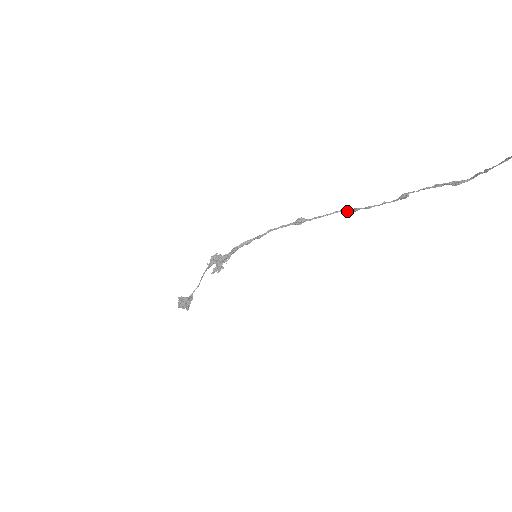
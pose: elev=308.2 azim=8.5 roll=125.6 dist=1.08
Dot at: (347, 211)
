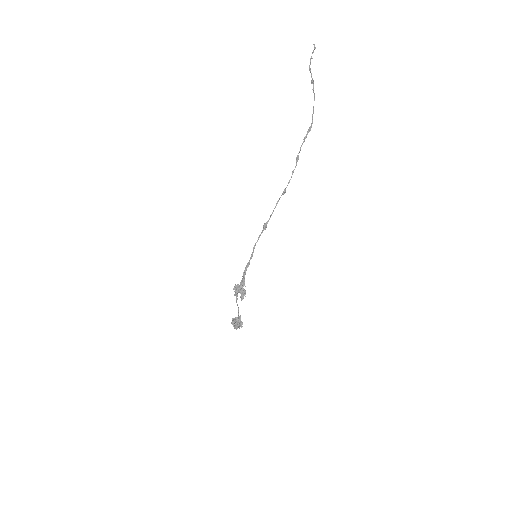
Dot at: occluded
